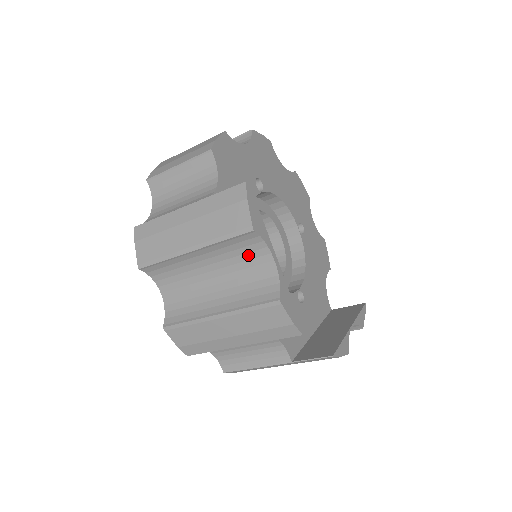
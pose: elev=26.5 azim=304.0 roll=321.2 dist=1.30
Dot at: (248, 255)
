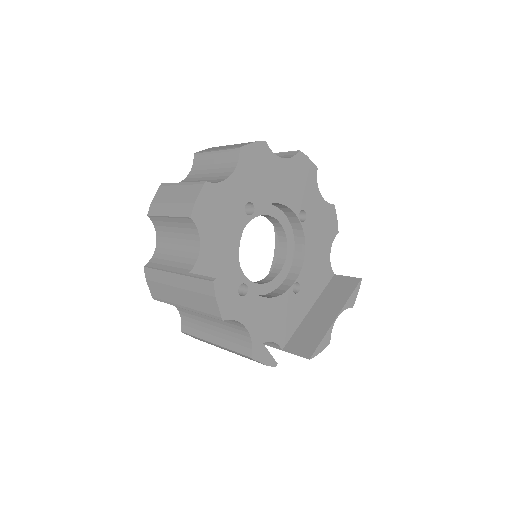
Dot at: occluded
